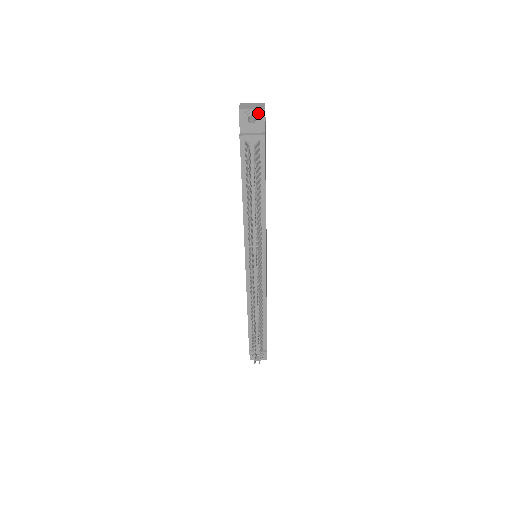
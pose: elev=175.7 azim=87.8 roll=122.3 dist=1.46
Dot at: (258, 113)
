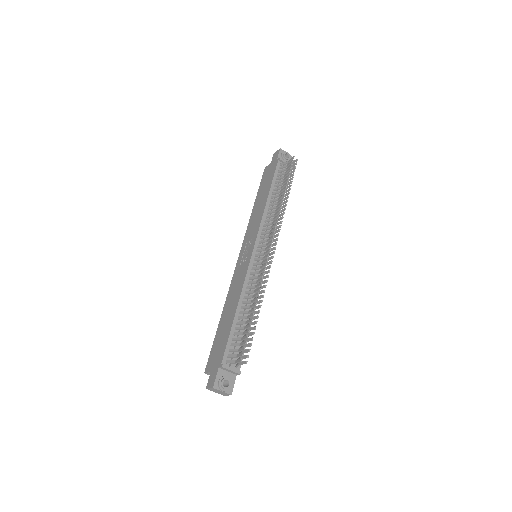
Dot at: (290, 156)
